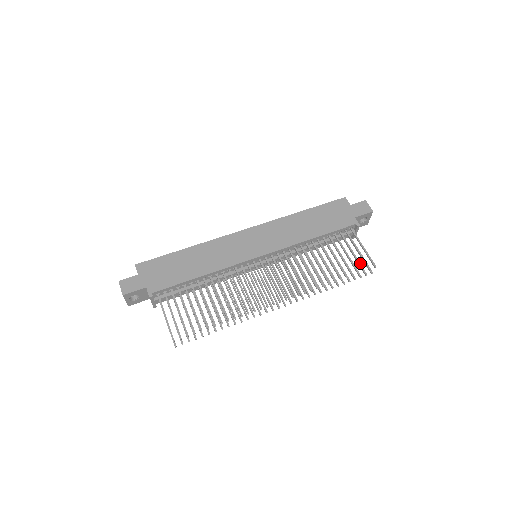
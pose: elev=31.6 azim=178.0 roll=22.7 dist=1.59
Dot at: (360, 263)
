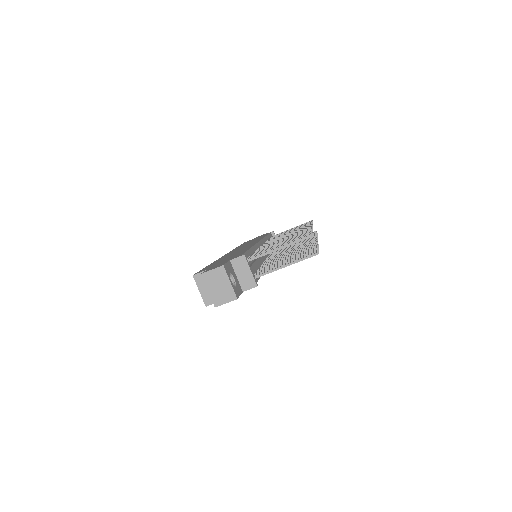
Dot at: occluded
